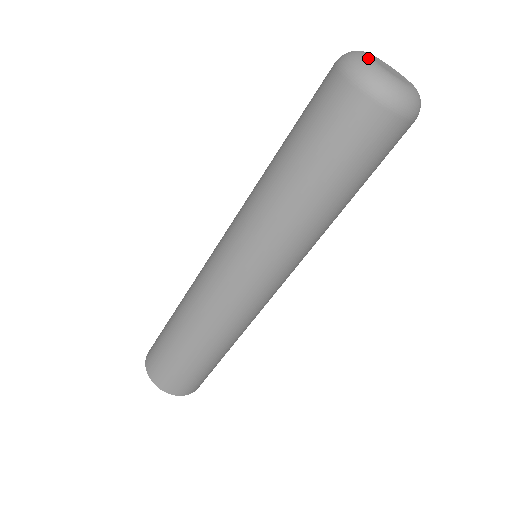
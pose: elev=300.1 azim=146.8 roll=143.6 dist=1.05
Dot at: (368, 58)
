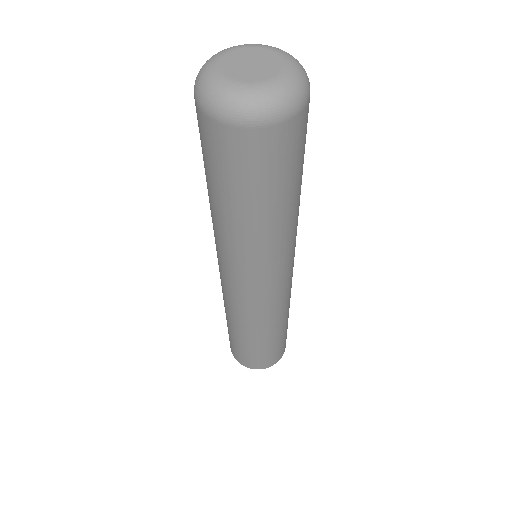
Dot at: (238, 89)
